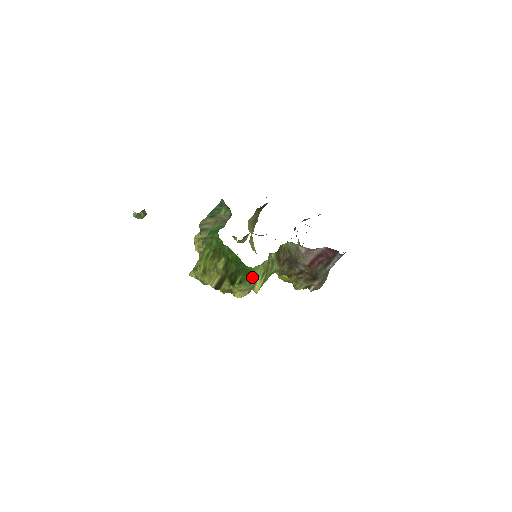
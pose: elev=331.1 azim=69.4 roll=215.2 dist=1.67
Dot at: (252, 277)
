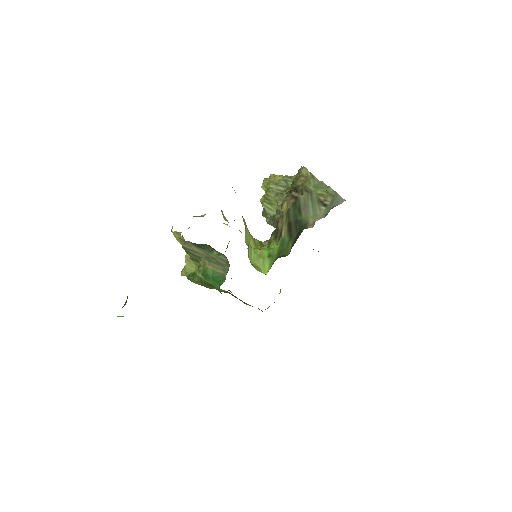
Dot at: occluded
